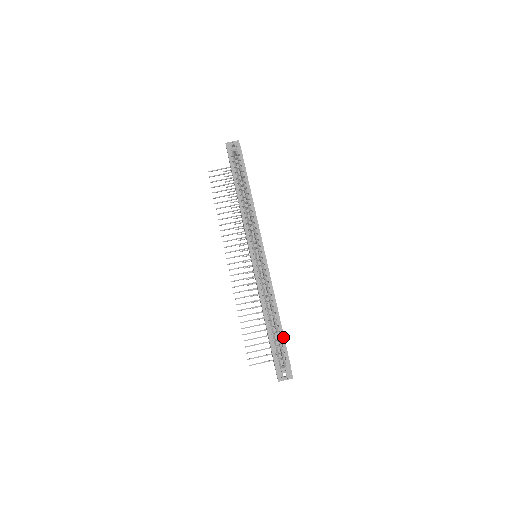
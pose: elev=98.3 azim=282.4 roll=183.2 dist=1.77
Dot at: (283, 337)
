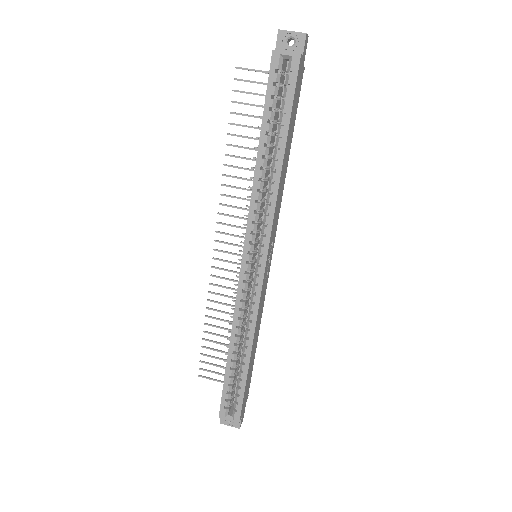
Dot at: (244, 387)
